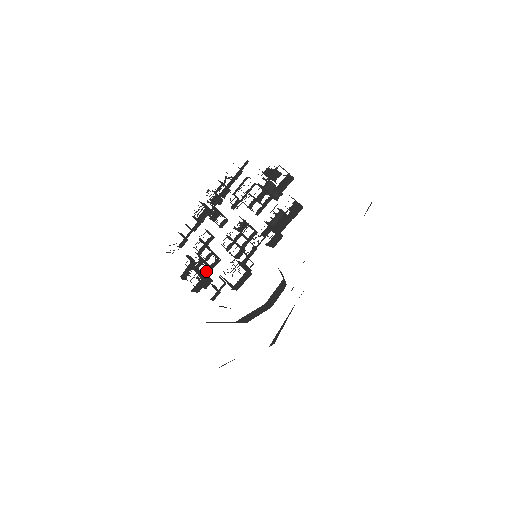
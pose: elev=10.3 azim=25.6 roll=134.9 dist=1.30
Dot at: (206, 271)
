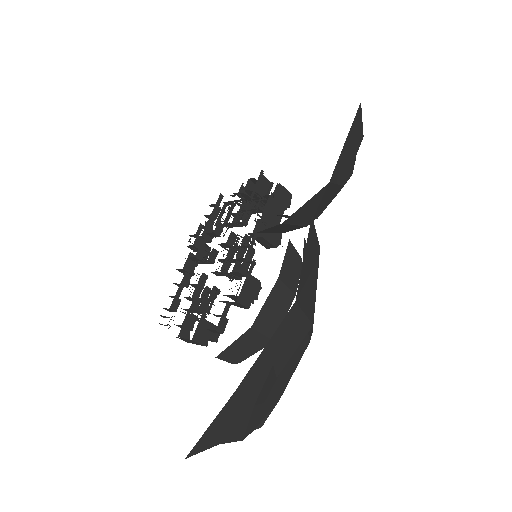
Dot at: (204, 305)
